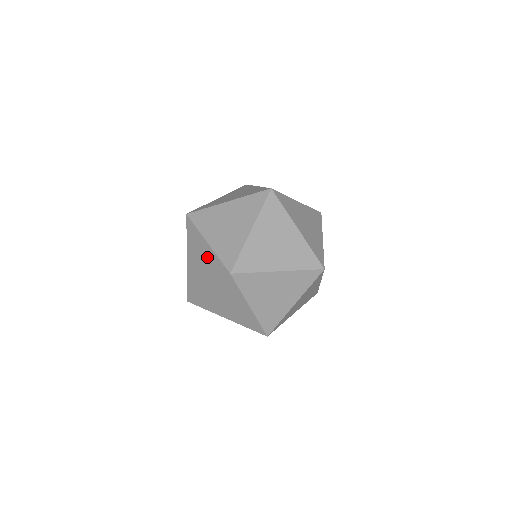
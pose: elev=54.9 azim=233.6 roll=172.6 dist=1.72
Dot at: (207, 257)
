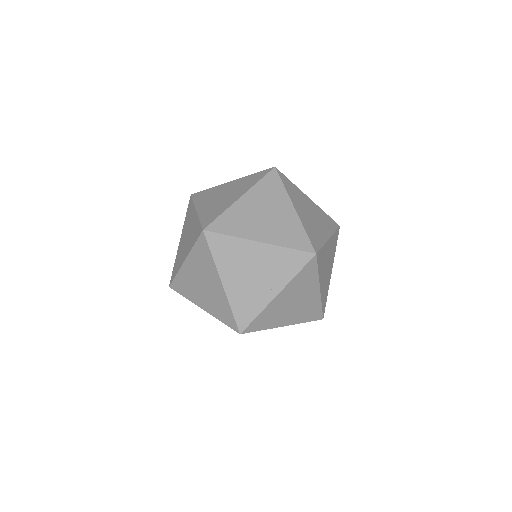
Dot at: (234, 185)
